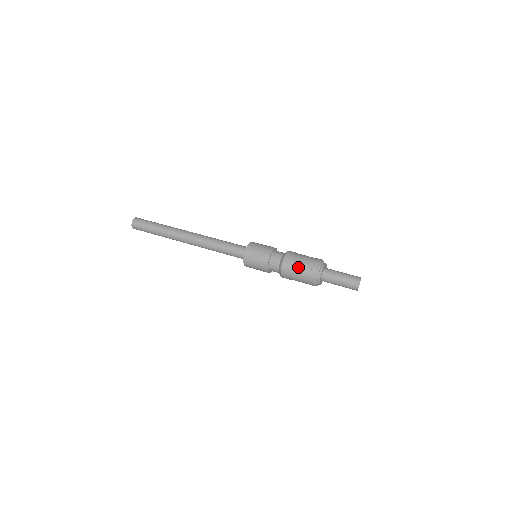
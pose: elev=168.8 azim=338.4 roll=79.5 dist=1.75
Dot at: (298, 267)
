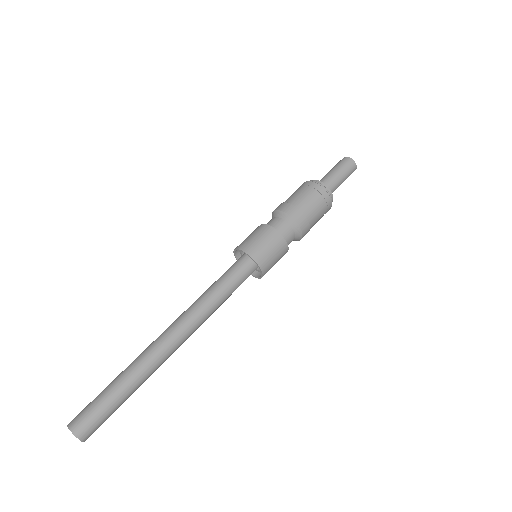
Dot at: (309, 205)
